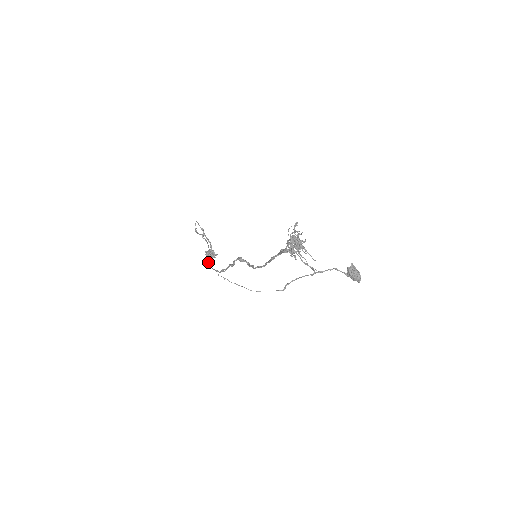
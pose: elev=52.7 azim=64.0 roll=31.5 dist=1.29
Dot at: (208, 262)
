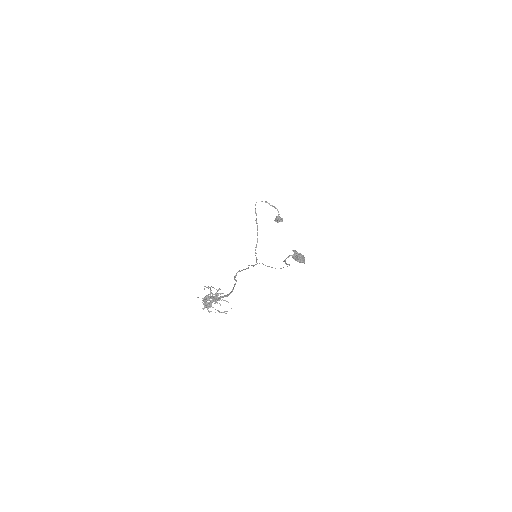
Dot at: (255, 252)
